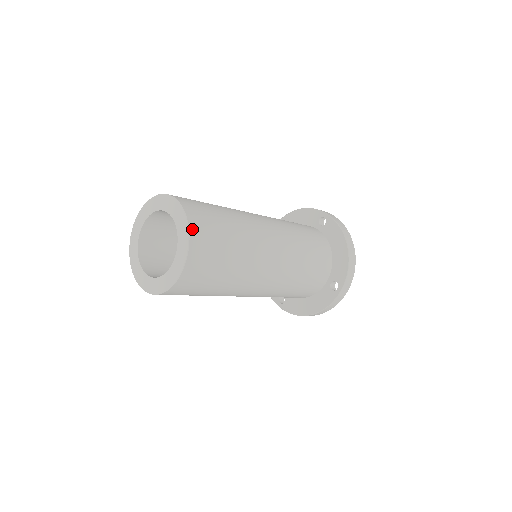
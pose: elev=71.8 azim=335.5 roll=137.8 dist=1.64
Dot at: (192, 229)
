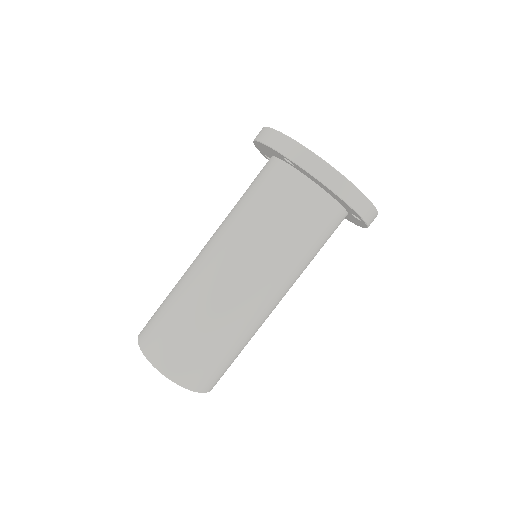
Dot at: (180, 381)
